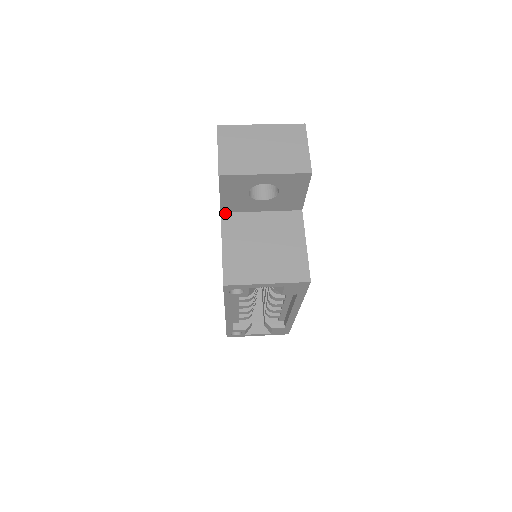
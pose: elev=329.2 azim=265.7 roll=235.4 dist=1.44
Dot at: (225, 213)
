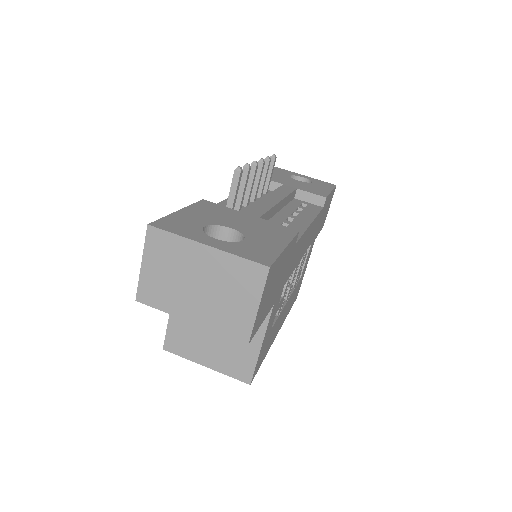
Dot at: occluded
